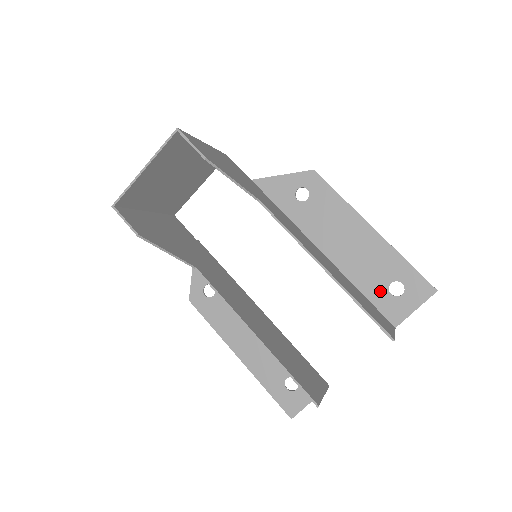
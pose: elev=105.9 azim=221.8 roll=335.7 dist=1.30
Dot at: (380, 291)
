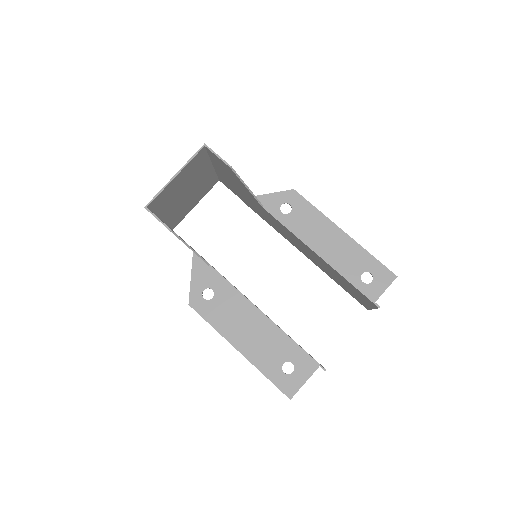
Dot at: (355, 281)
